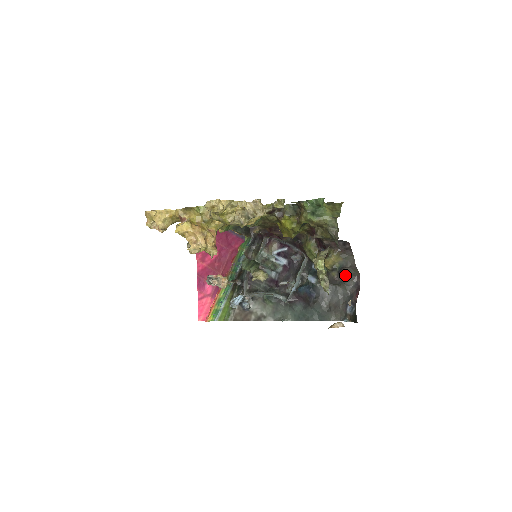
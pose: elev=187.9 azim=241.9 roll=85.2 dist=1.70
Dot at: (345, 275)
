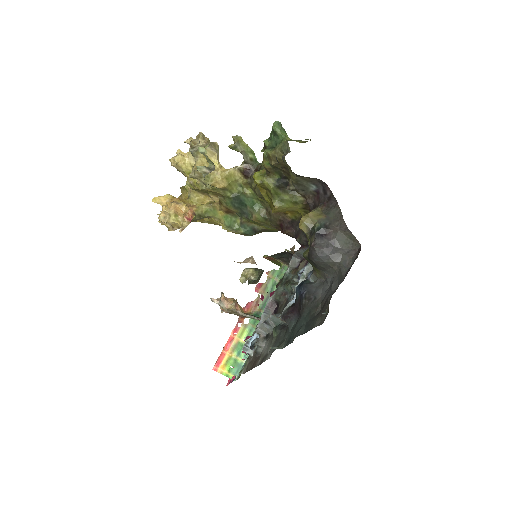
Dot at: (334, 244)
